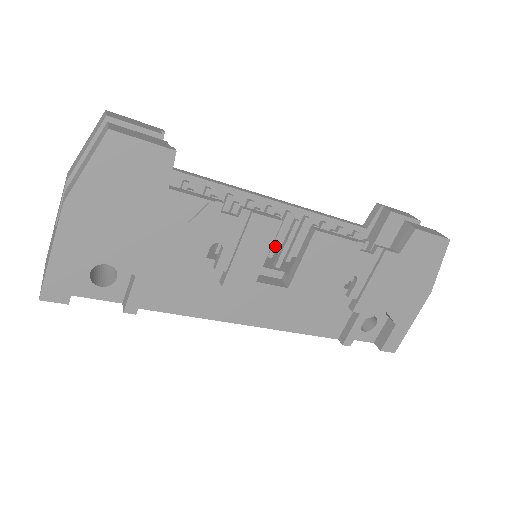
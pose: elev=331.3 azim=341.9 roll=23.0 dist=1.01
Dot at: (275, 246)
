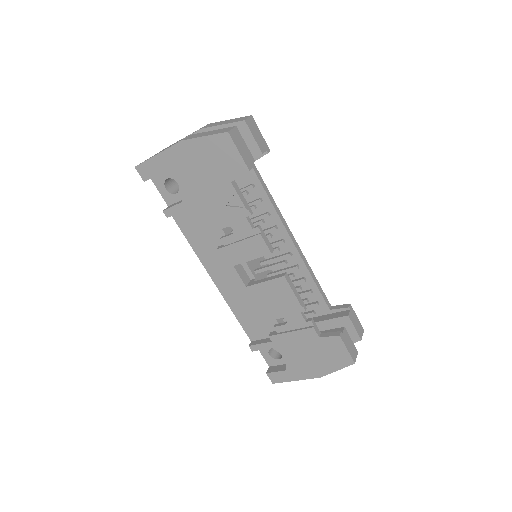
Dot at: (268, 262)
